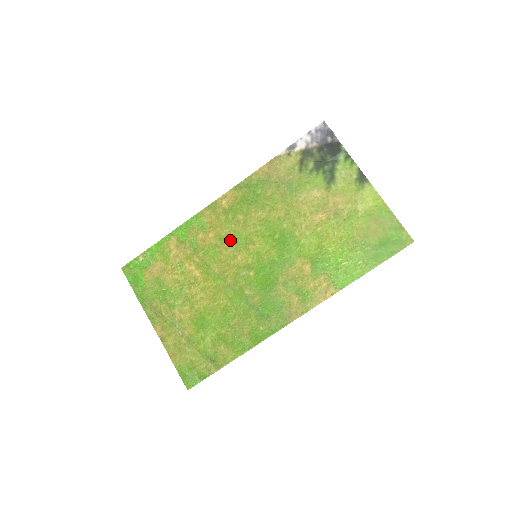
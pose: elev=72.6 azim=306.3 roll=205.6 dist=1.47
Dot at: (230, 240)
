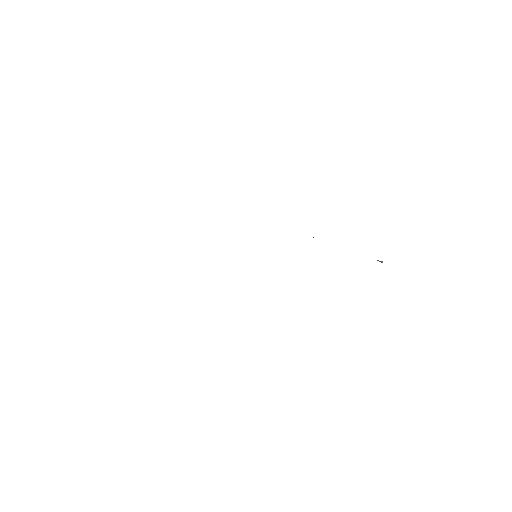
Dot at: occluded
